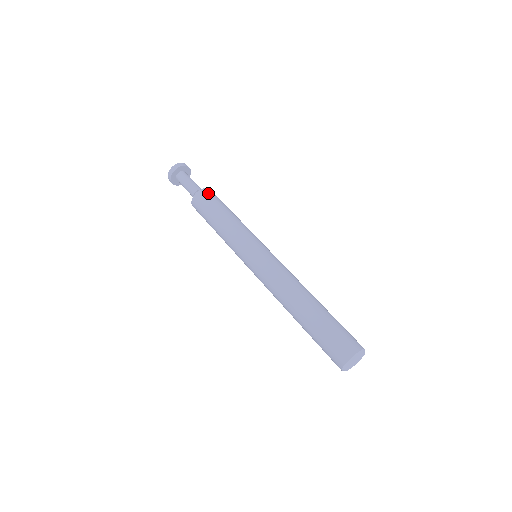
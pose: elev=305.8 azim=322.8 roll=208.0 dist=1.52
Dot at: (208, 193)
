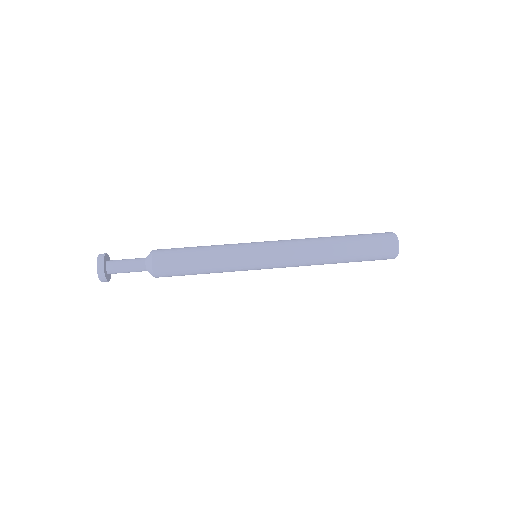
Dot at: (163, 249)
